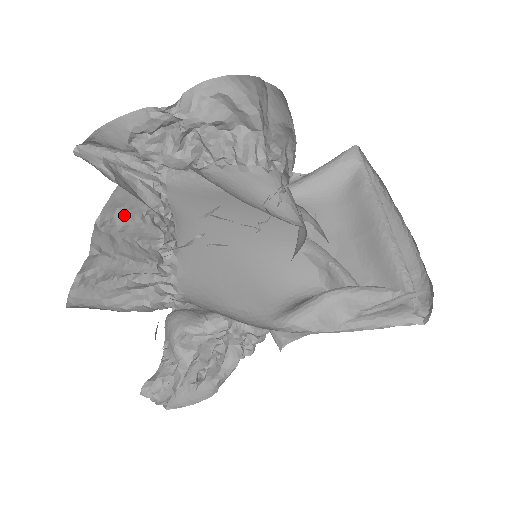
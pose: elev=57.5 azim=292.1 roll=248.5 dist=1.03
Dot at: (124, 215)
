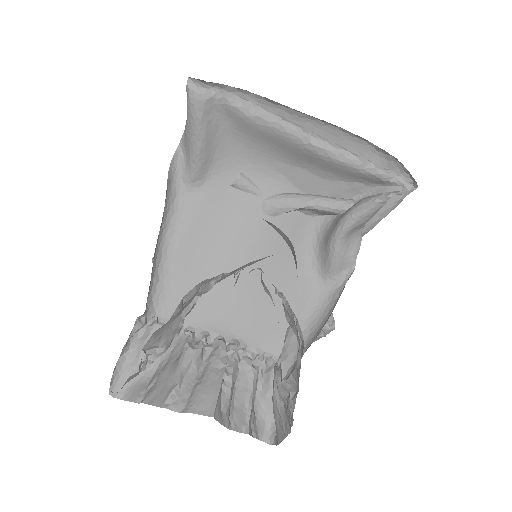
Dot at: (226, 404)
